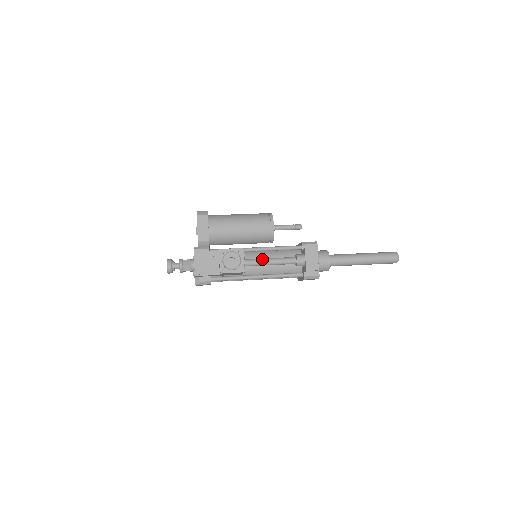
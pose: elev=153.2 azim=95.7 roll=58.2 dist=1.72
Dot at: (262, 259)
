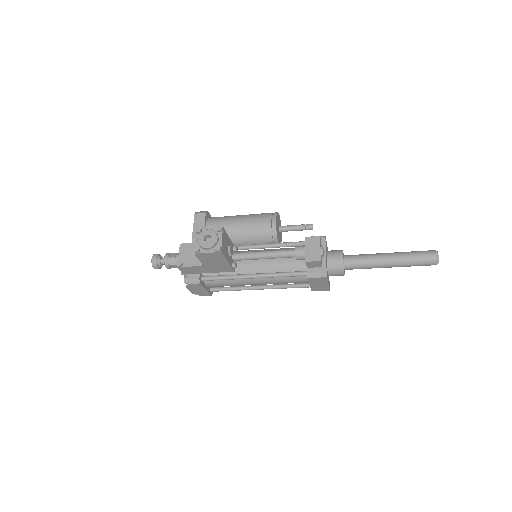
Dot at: (255, 251)
